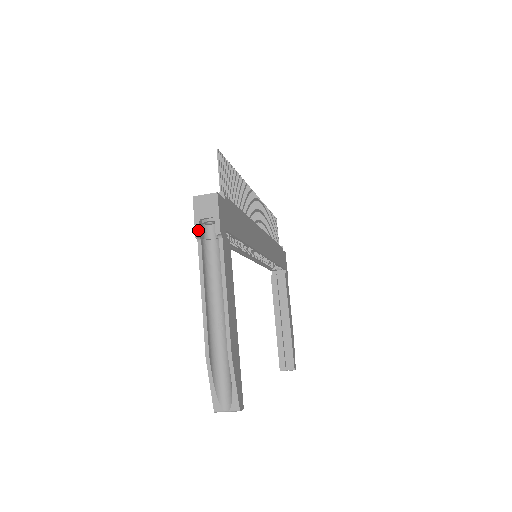
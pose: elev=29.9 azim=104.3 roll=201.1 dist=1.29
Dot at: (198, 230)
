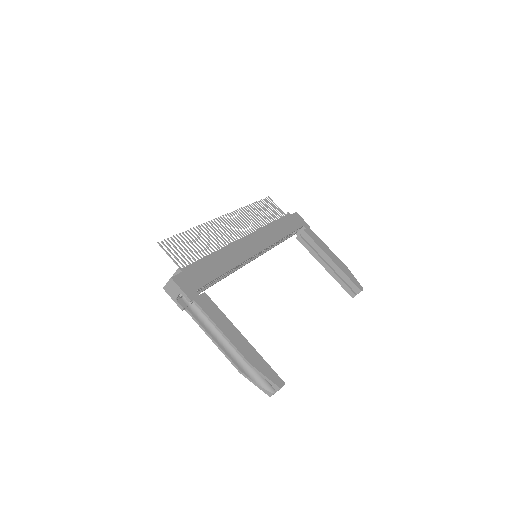
Dot at: (180, 306)
